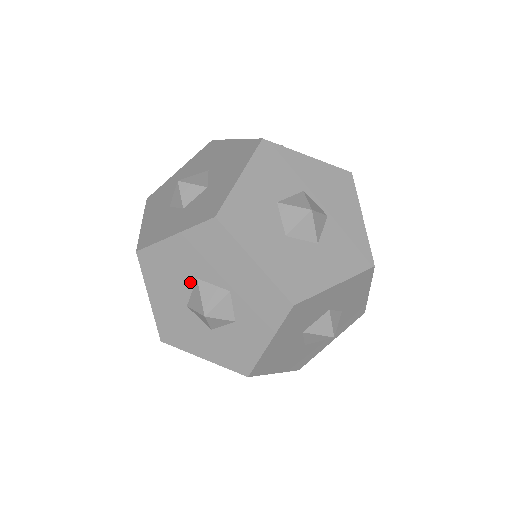
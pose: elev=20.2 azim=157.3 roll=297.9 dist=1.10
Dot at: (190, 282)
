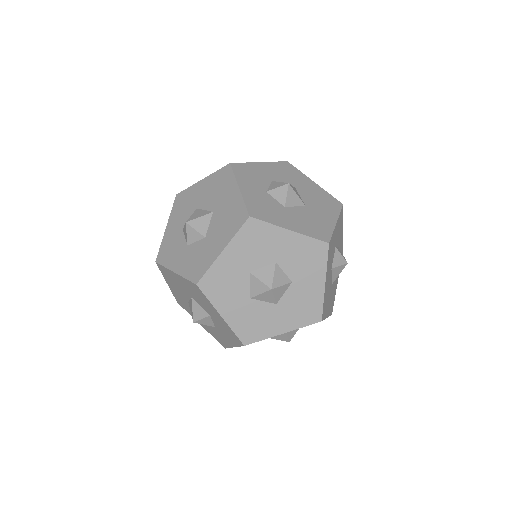
Dot at: occluded
